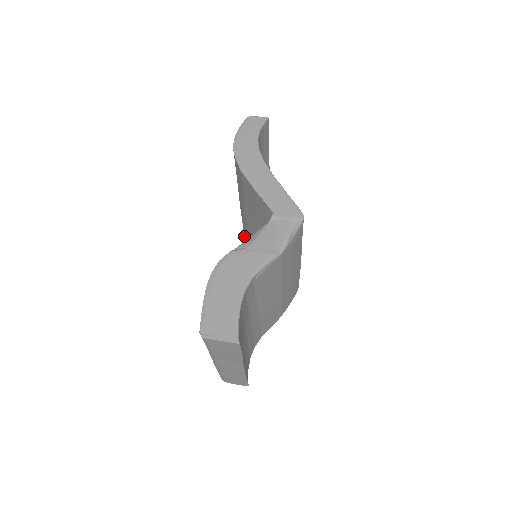
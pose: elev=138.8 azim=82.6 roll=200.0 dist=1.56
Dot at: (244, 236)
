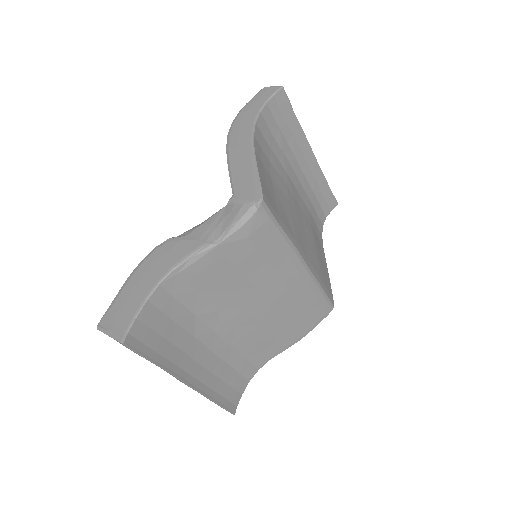
Dot at: occluded
